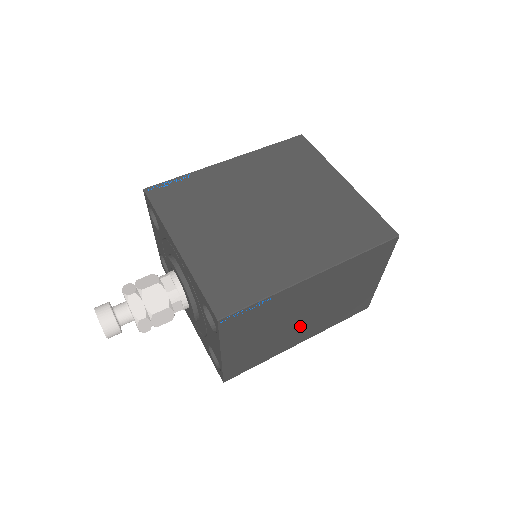
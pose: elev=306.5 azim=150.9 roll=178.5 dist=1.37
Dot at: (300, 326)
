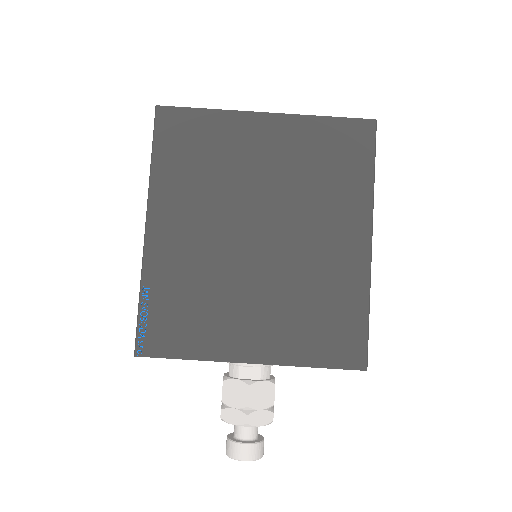
Dot at: occluded
